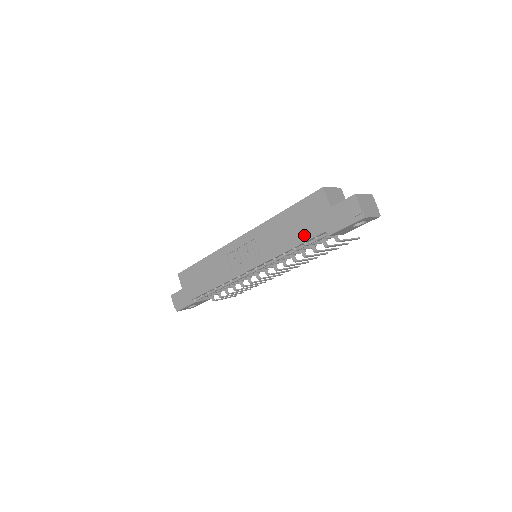
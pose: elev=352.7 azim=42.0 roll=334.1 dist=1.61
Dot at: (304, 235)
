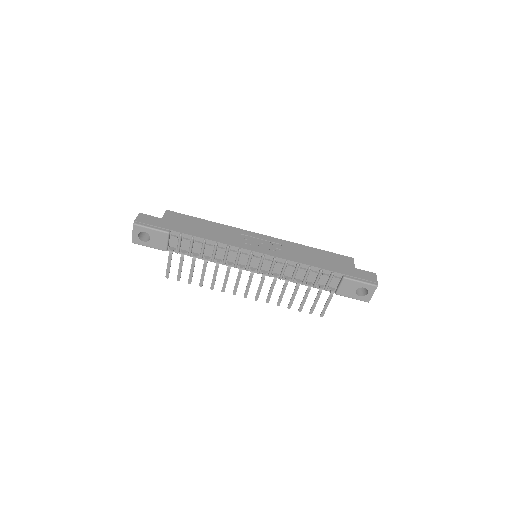
Dot at: (325, 266)
